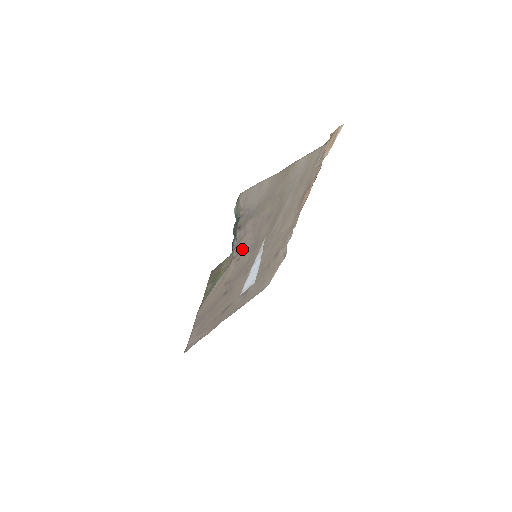
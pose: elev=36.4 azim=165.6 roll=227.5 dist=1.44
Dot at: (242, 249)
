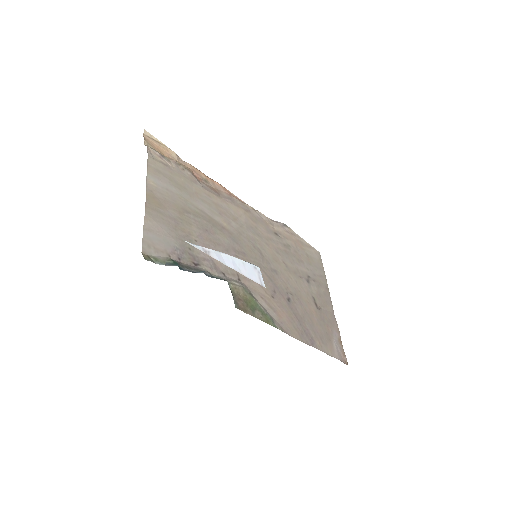
Dot at: occluded
